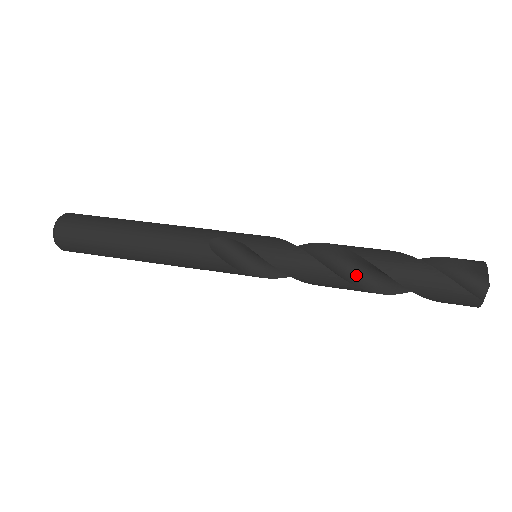
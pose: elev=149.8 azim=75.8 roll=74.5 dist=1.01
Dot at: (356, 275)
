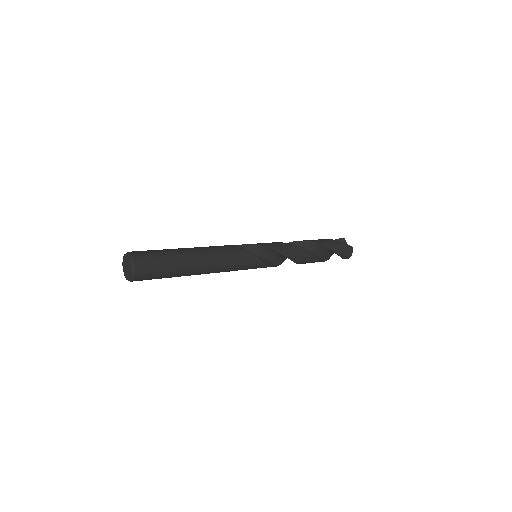
Dot at: occluded
